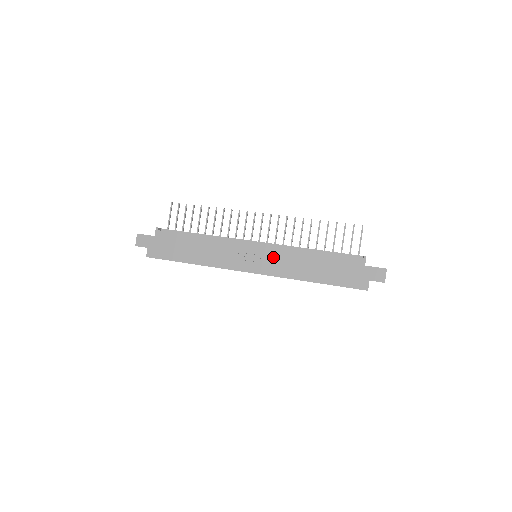
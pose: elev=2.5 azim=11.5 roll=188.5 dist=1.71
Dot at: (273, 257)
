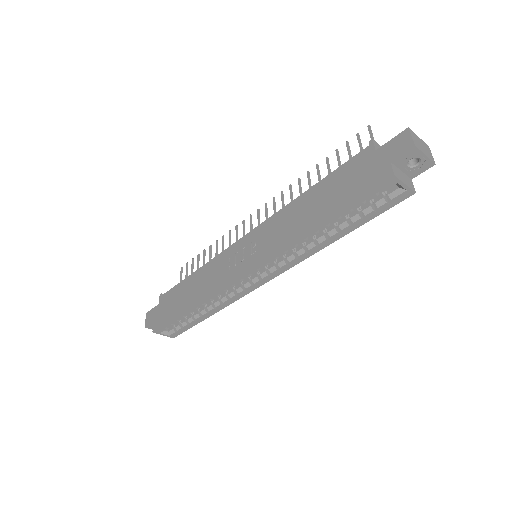
Dot at: (263, 235)
